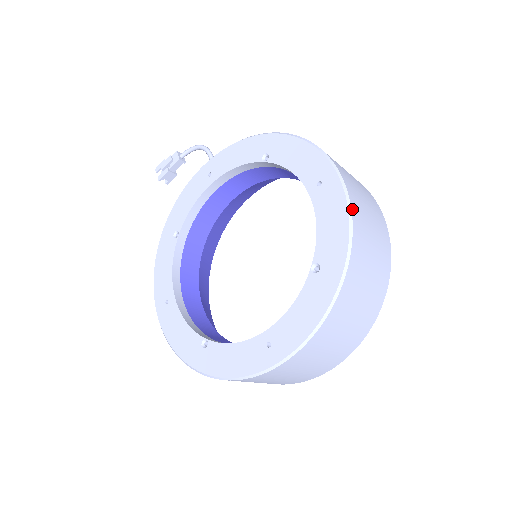
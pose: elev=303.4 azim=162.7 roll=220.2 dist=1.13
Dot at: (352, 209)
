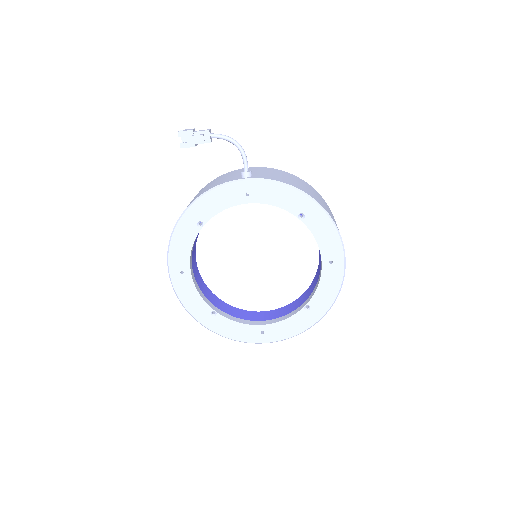
Dot at: occluded
